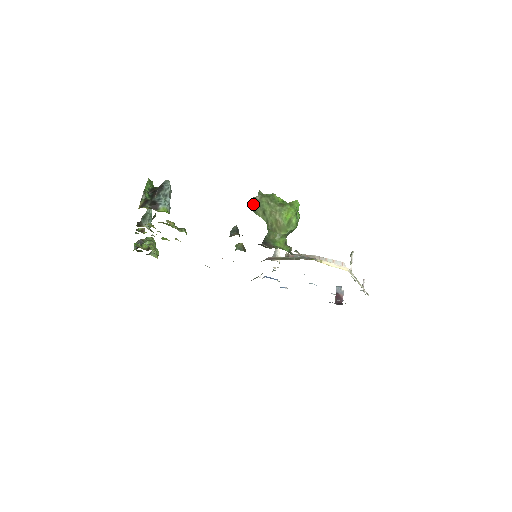
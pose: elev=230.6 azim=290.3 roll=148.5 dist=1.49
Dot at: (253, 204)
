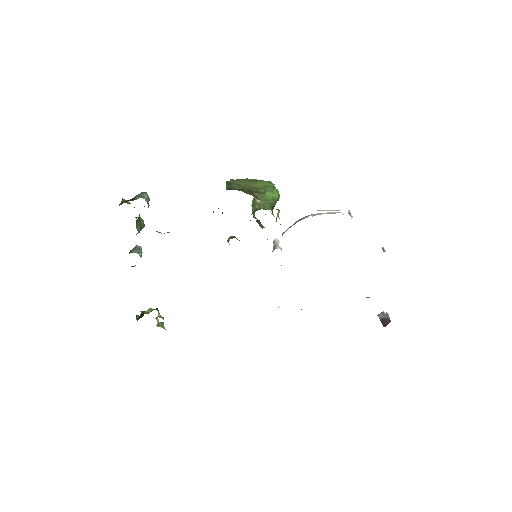
Dot at: (227, 184)
